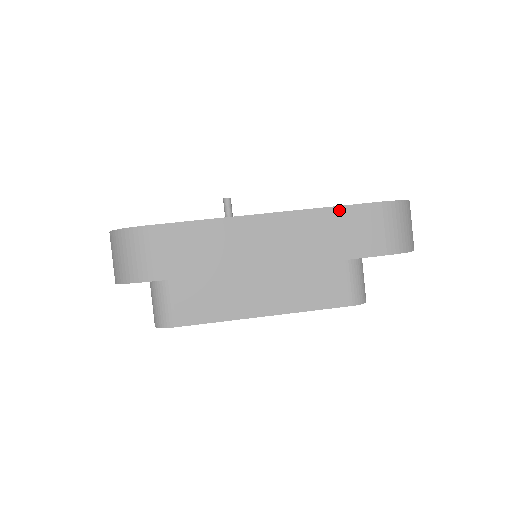
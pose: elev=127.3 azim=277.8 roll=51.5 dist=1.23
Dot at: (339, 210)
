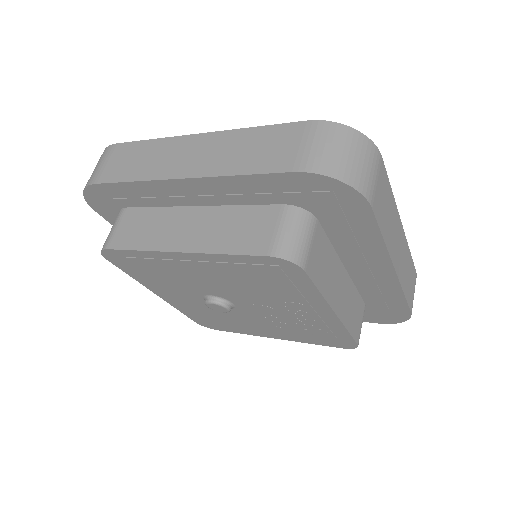
Dot at: (264, 129)
